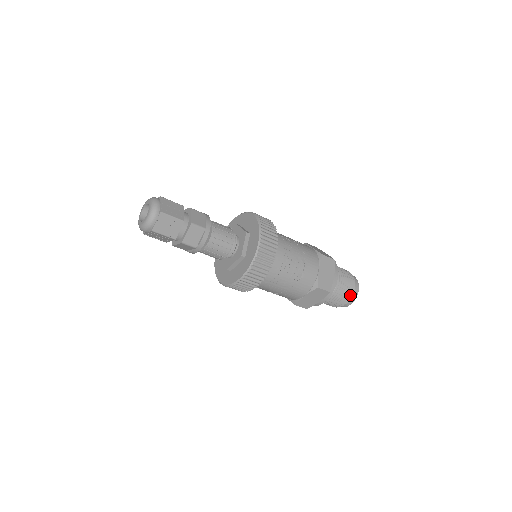
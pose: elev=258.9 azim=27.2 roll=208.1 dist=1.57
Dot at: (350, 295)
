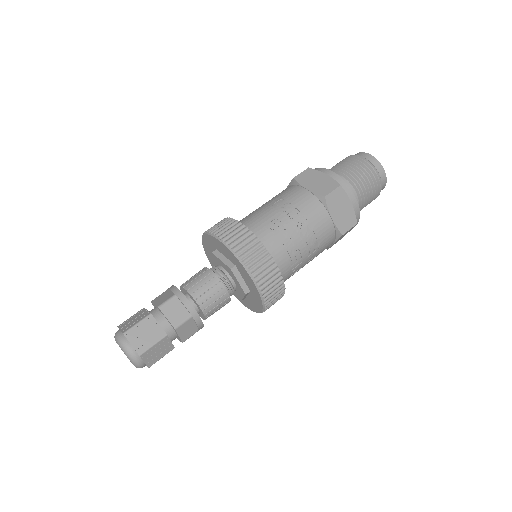
Dot at: (378, 188)
